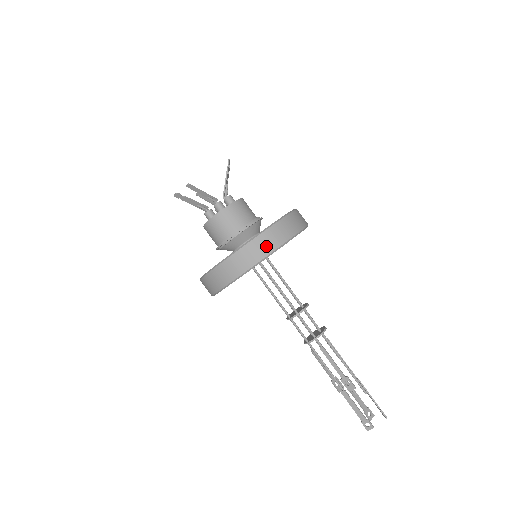
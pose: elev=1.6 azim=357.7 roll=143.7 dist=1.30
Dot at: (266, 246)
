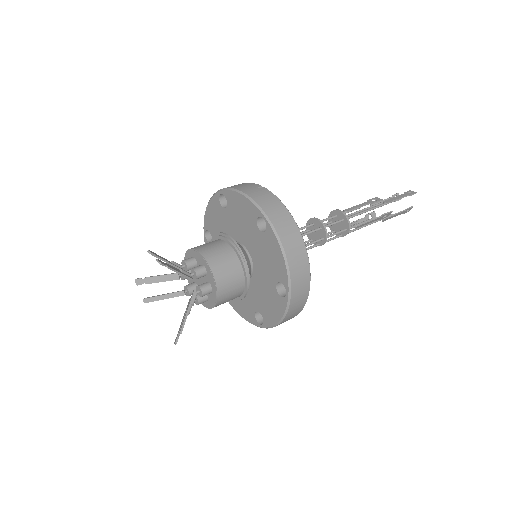
Dot at: (303, 280)
